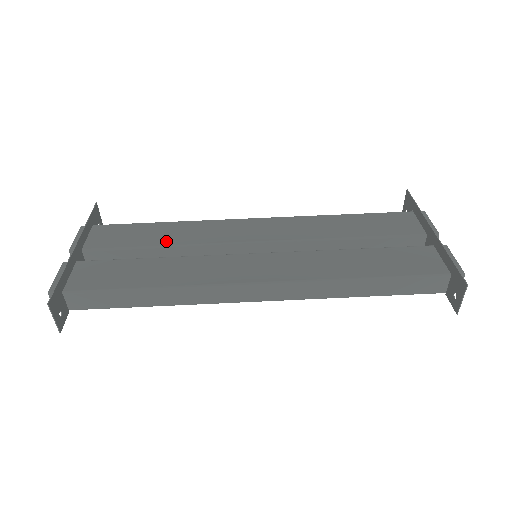
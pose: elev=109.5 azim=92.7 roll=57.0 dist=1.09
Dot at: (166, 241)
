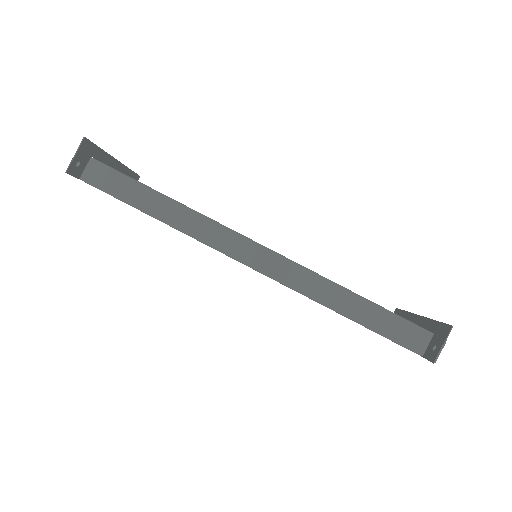
Dot at: occluded
